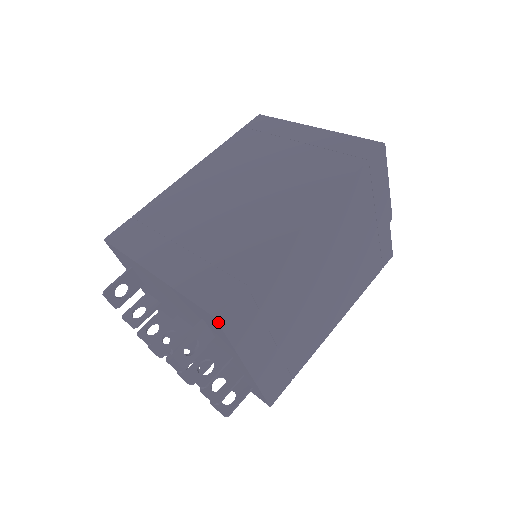
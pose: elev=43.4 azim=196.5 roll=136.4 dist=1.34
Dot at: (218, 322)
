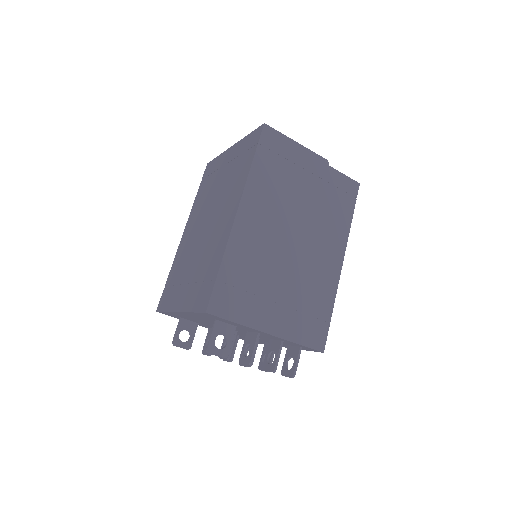
Dot at: (211, 314)
